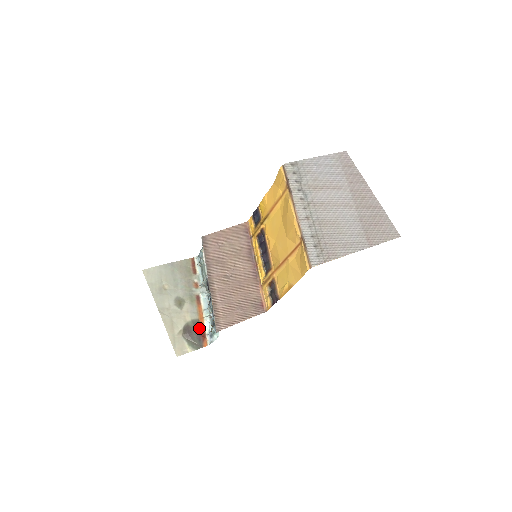
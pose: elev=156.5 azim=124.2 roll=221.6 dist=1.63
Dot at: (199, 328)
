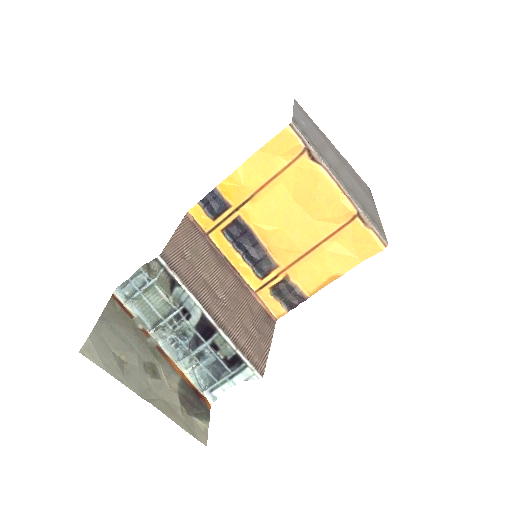
Dot at: (191, 389)
